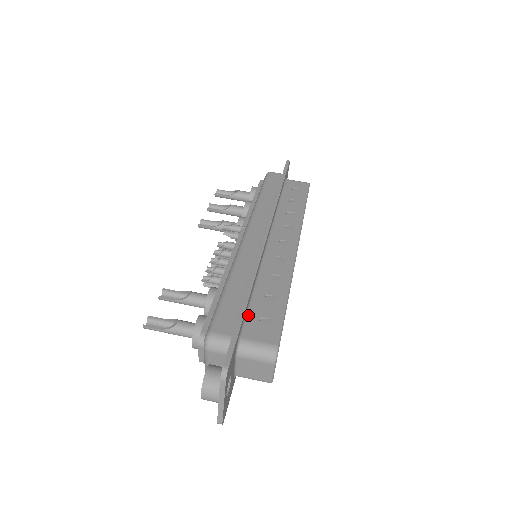
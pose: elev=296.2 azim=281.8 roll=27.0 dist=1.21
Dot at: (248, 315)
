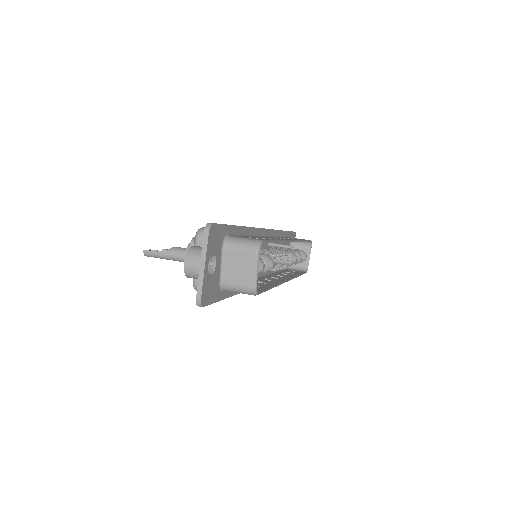
Dot at: occluded
